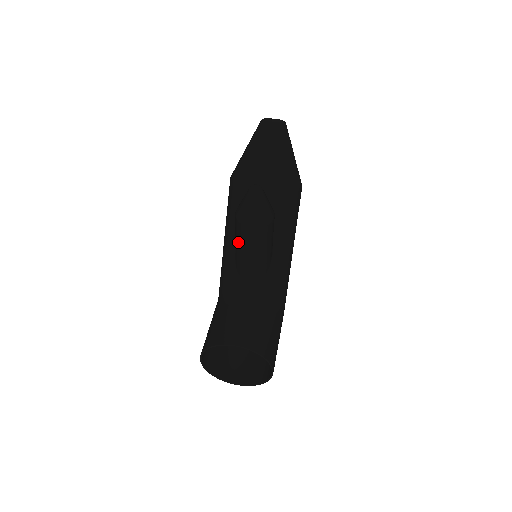
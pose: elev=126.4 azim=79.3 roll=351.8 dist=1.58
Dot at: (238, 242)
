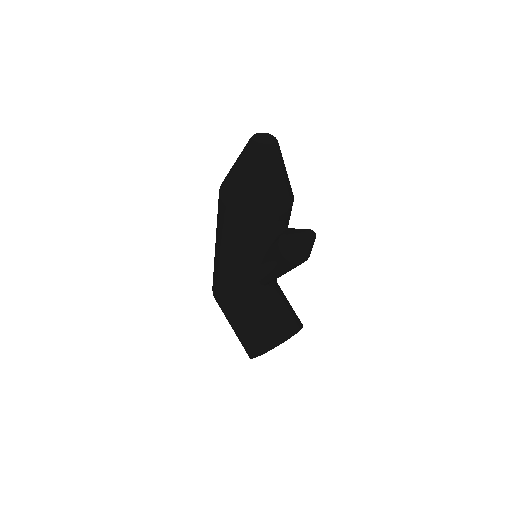
Dot at: (279, 271)
